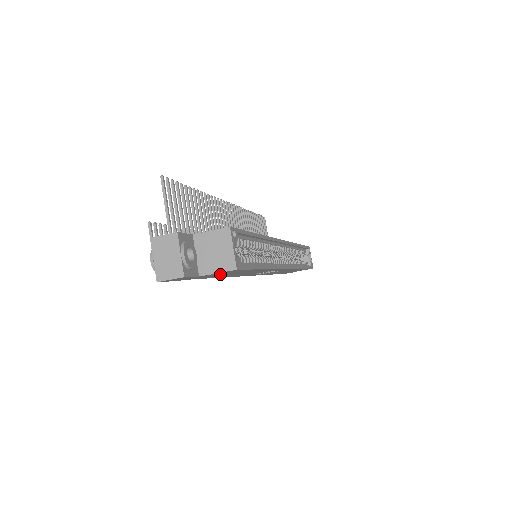
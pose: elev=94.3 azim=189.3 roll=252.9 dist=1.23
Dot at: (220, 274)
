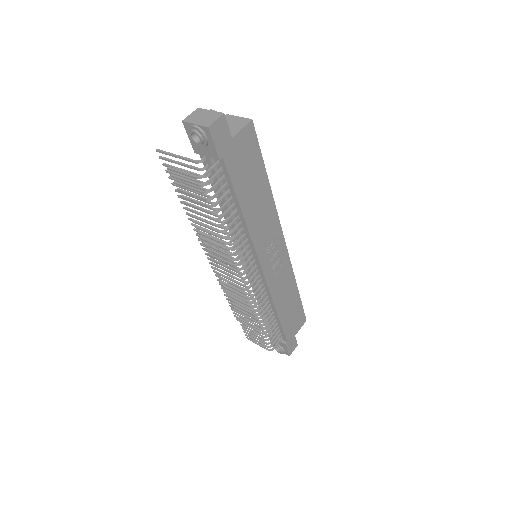
Dot at: (244, 158)
